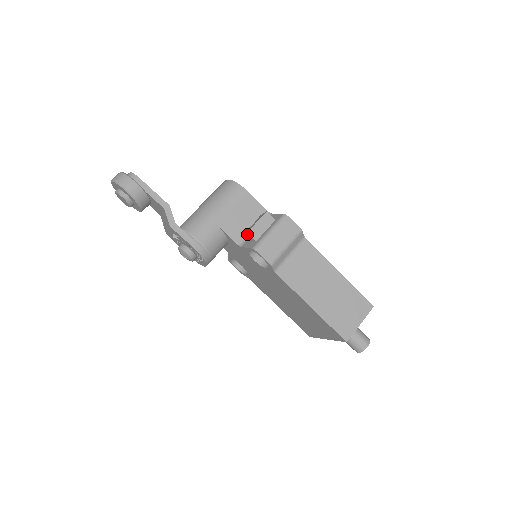
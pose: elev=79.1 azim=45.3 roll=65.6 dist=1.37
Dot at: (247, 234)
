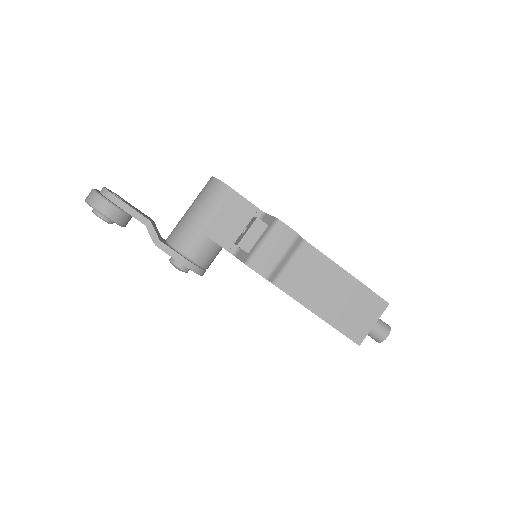
Dot at: (238, 246)
